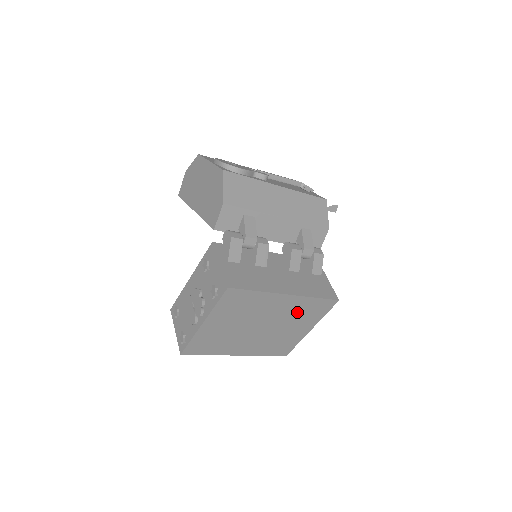
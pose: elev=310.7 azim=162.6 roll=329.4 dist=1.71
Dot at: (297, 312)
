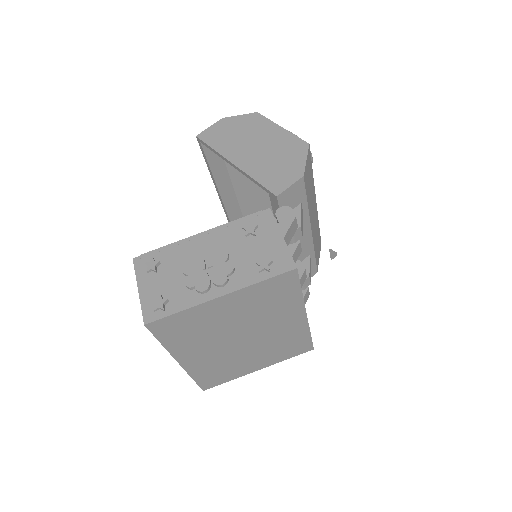
Dot at: (282, 341)
